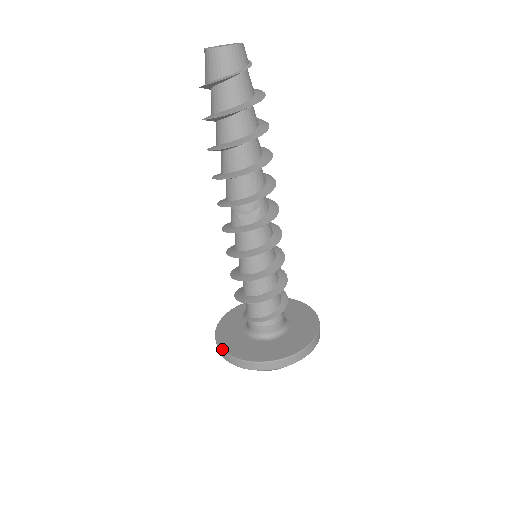
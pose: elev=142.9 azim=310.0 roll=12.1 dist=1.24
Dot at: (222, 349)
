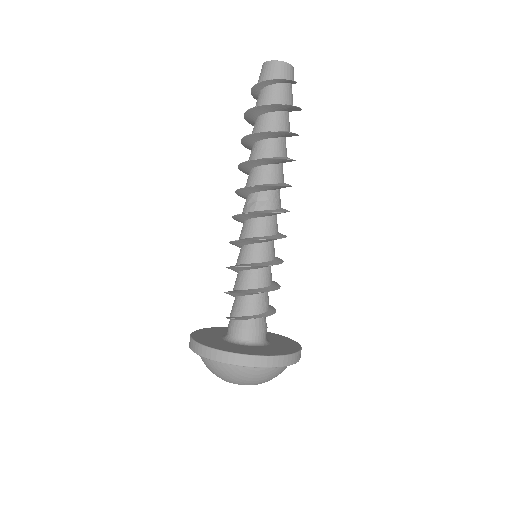
Dot at: (191, 335)
